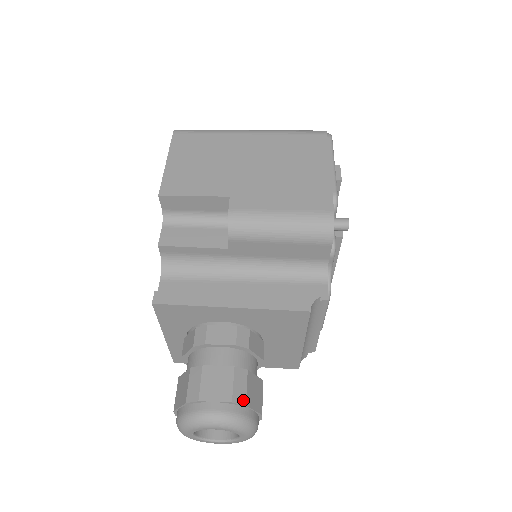
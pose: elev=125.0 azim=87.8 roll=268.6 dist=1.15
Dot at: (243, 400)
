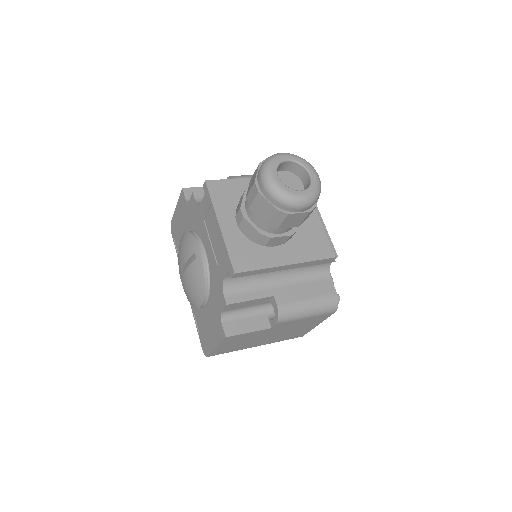
Dot at: occluded
